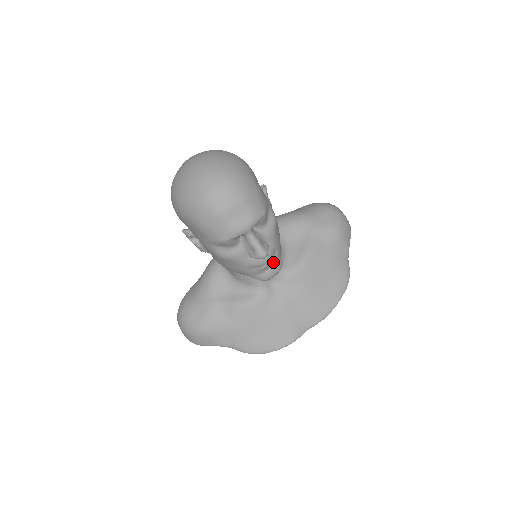
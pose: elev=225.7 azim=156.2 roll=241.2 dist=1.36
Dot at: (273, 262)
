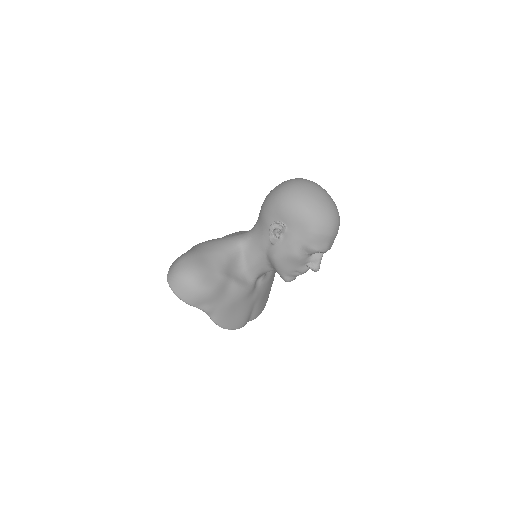
Dot at: occluded
